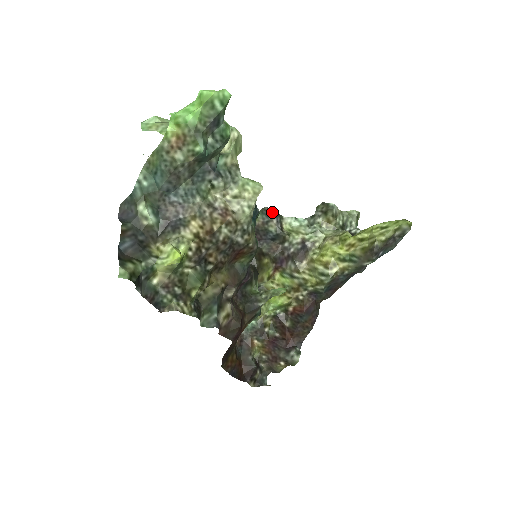
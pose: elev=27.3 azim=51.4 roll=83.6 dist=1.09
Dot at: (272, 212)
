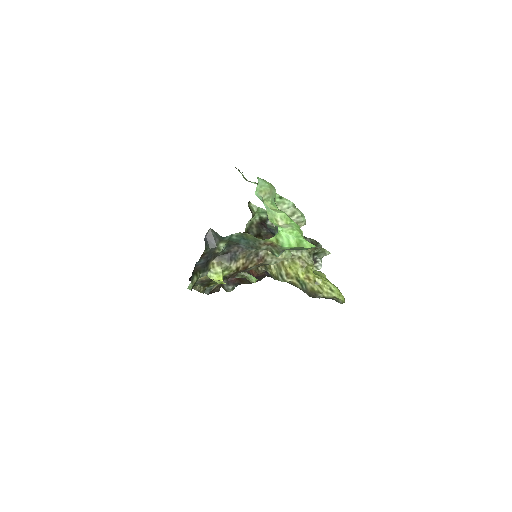
Dot at: occluded
